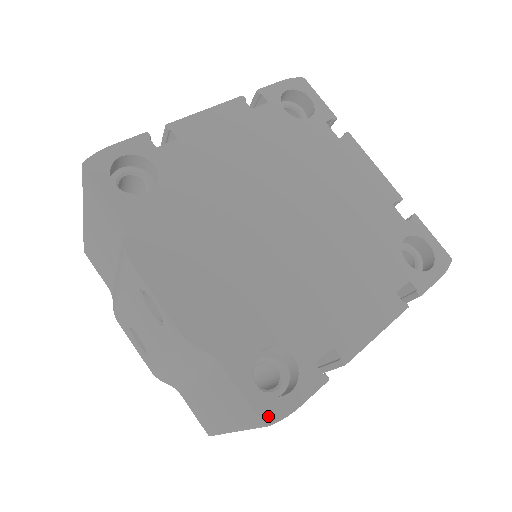
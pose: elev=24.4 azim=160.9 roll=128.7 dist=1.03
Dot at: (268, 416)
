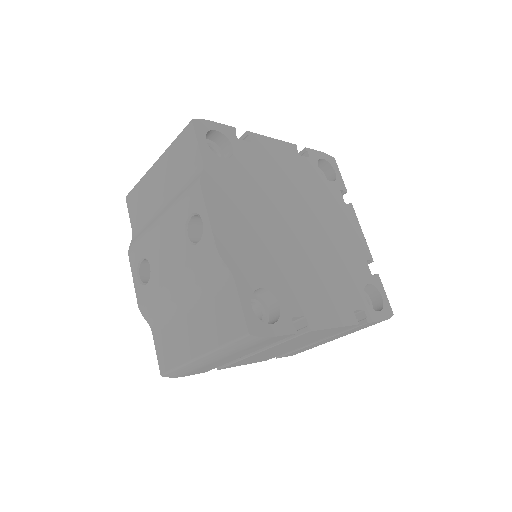
Dot at: (253, 329)
